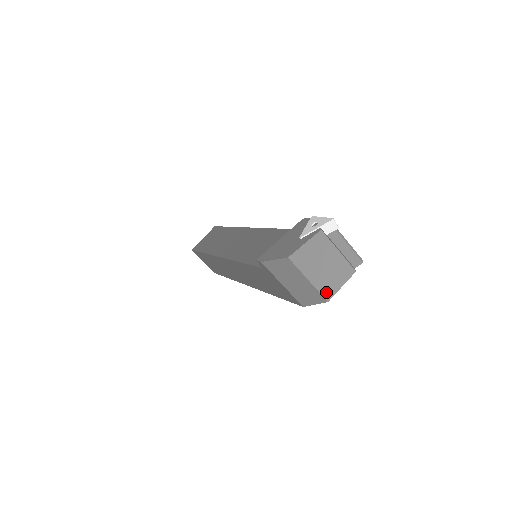
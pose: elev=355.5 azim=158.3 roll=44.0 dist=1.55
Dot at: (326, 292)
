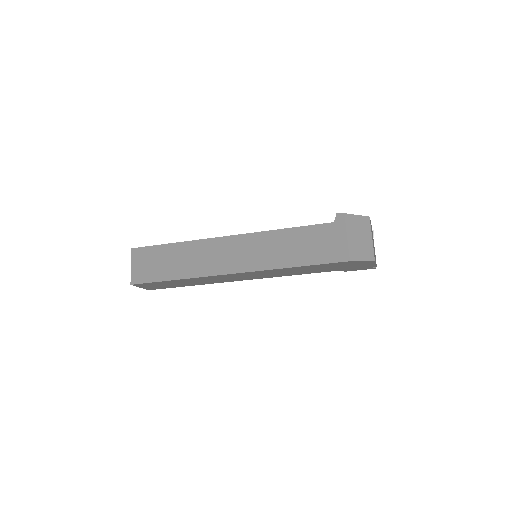
Dot at: (374, 255)
